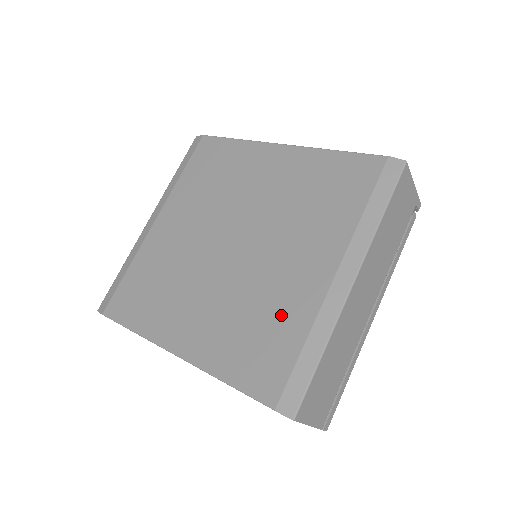
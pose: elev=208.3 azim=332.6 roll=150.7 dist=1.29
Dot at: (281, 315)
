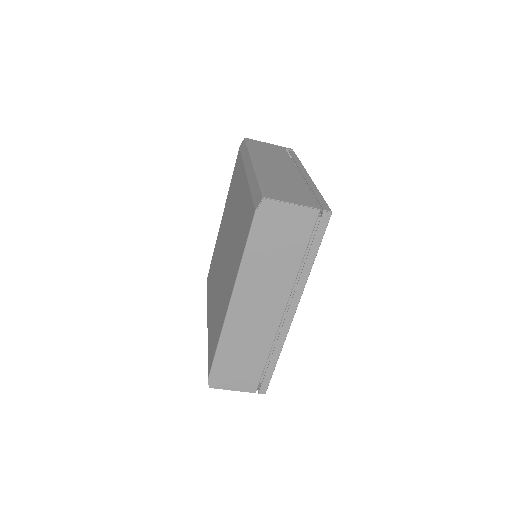
Dot at: (242, 210)
